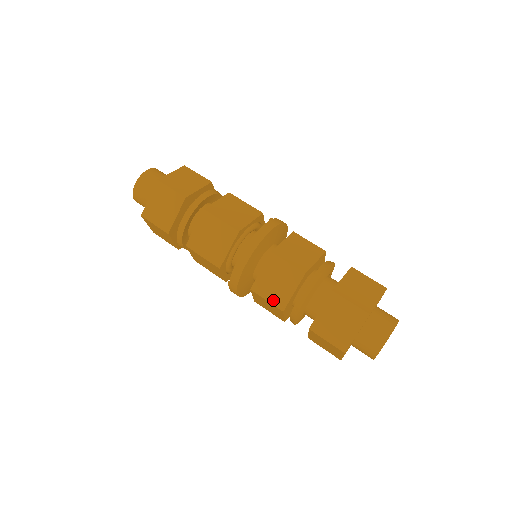
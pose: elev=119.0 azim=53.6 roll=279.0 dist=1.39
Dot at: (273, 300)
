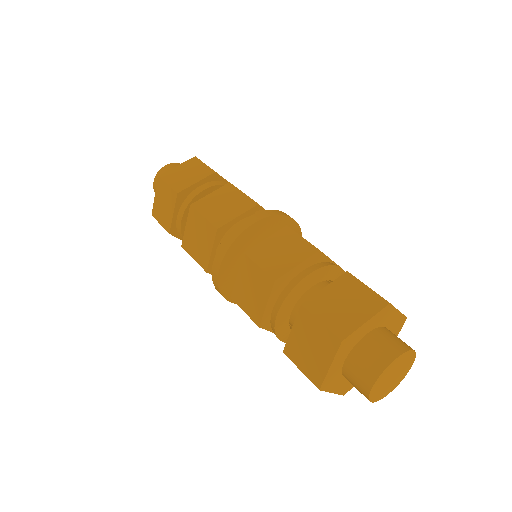
Dot at: (249, 312)
